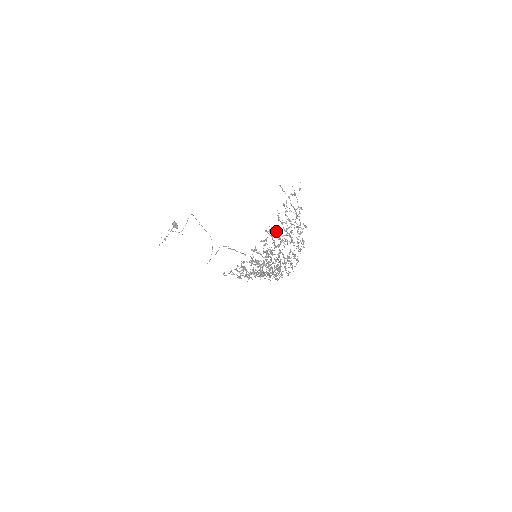
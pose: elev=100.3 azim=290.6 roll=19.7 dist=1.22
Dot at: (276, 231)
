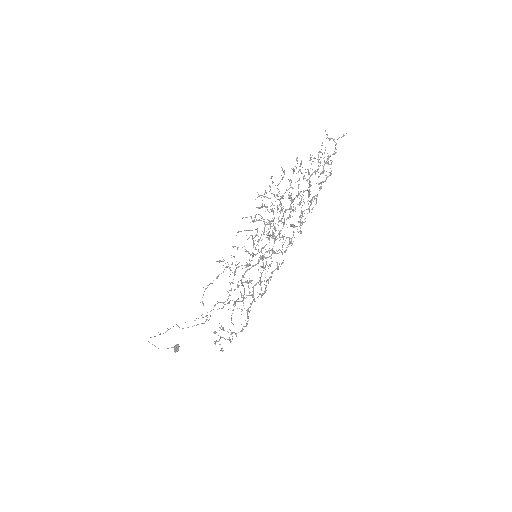
Dot at: occluded
